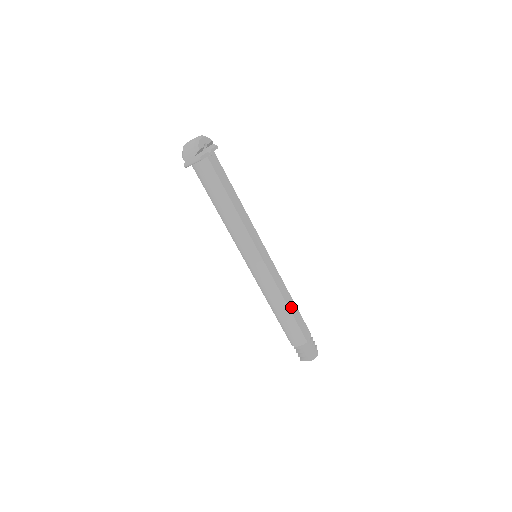
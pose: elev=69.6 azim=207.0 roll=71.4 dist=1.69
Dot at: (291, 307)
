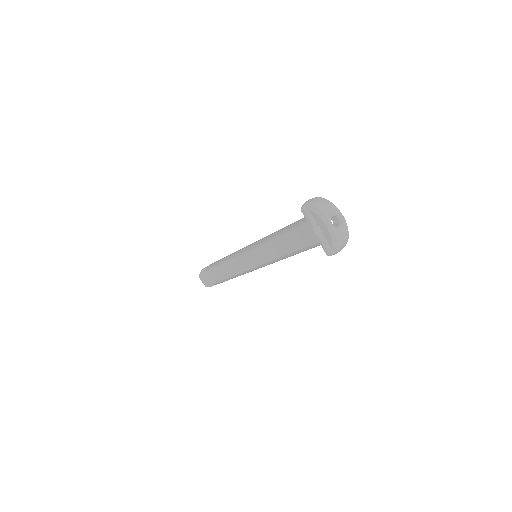
Dot at: occluded
